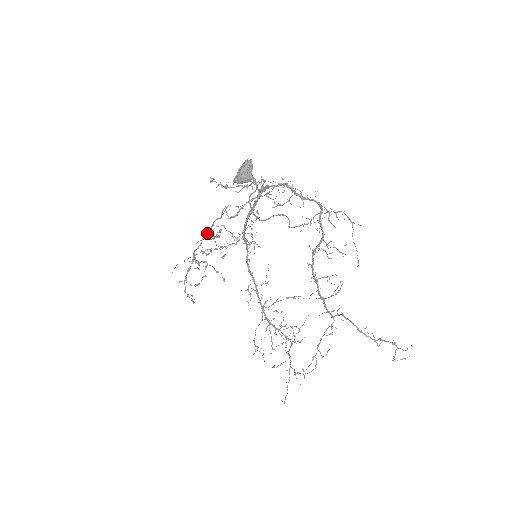
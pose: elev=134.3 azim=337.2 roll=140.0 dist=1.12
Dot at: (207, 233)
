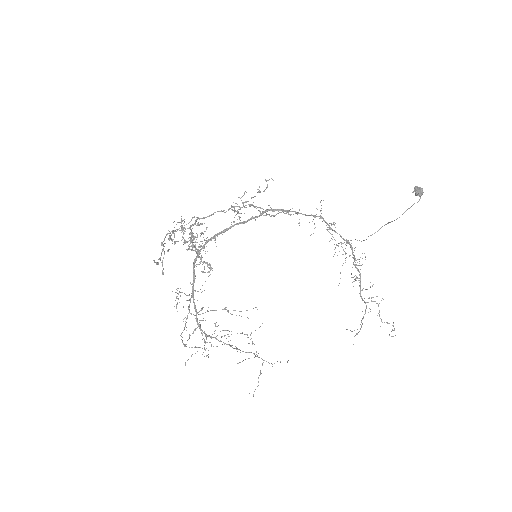
Dot at: (200, 218)
